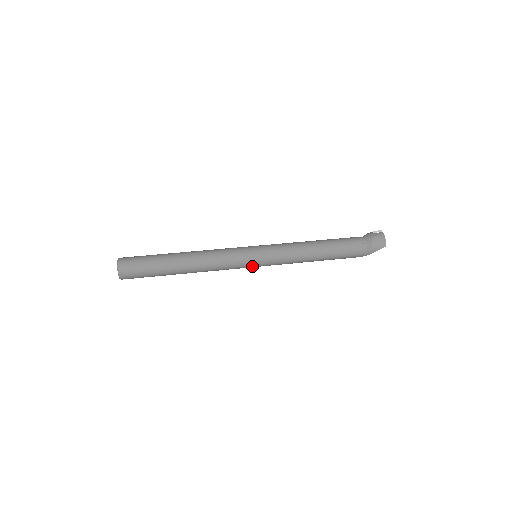
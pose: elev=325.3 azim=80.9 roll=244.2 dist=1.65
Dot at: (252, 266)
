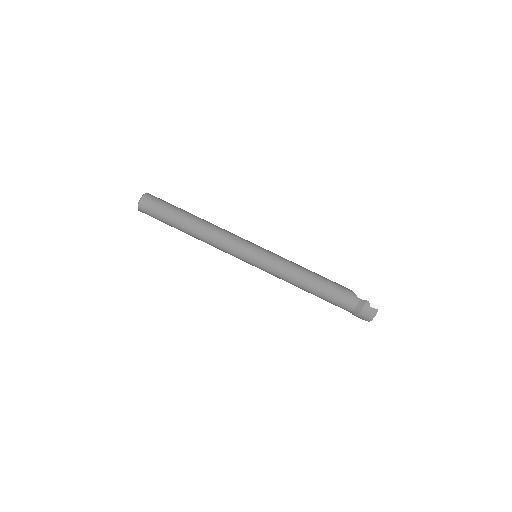
Dot at: occluded
